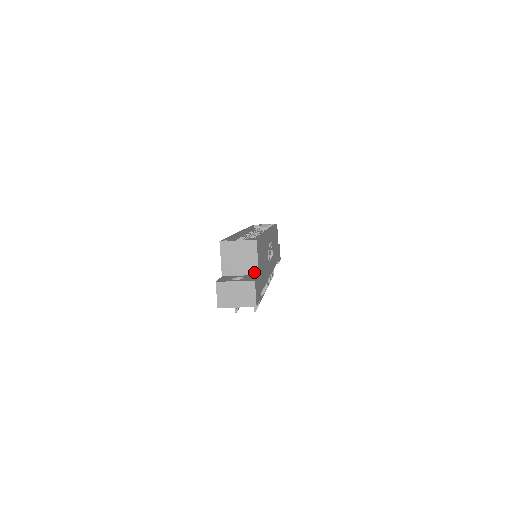
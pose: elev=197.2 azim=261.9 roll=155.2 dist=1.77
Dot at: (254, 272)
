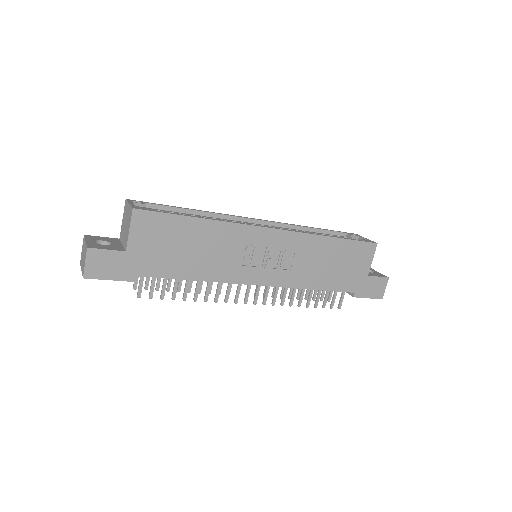
Dot at: (126, 246)
